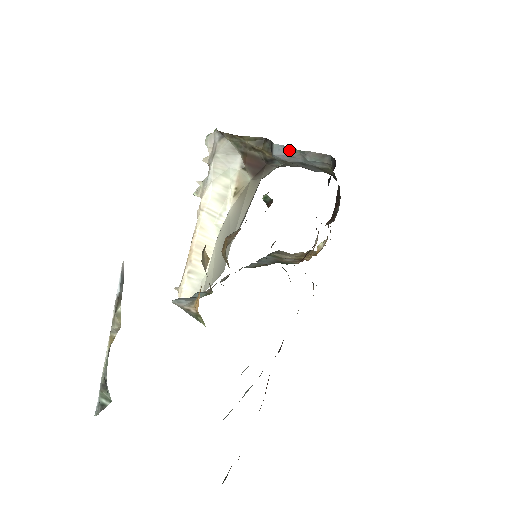
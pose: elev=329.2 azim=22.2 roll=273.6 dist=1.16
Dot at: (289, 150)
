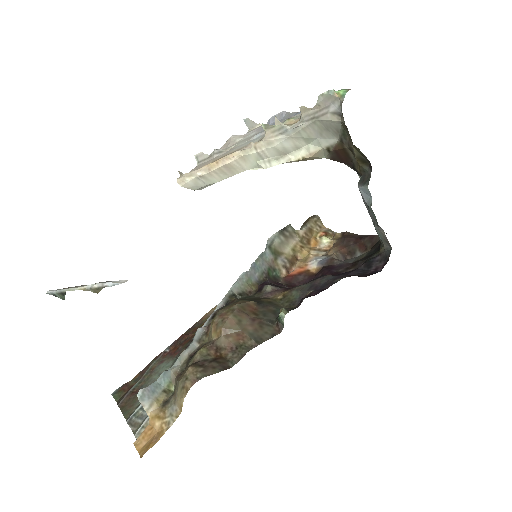
Dot at: (371, 209)
